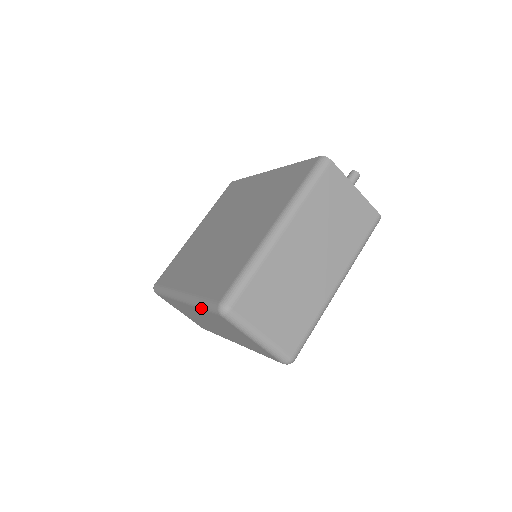
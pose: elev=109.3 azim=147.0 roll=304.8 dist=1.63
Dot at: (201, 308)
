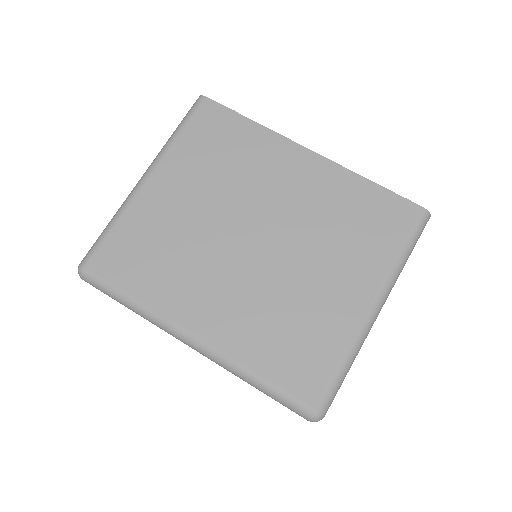
Dot at: (256, 388)
